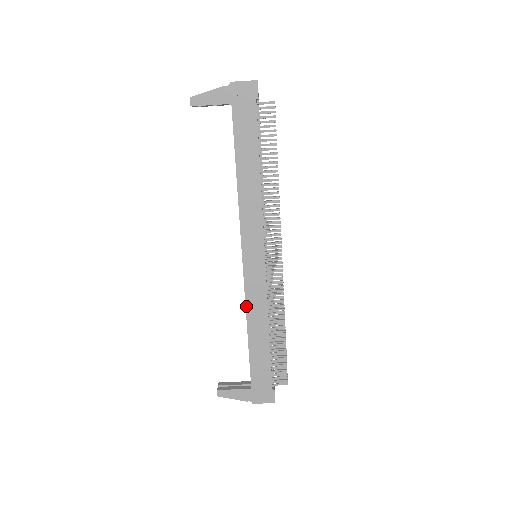
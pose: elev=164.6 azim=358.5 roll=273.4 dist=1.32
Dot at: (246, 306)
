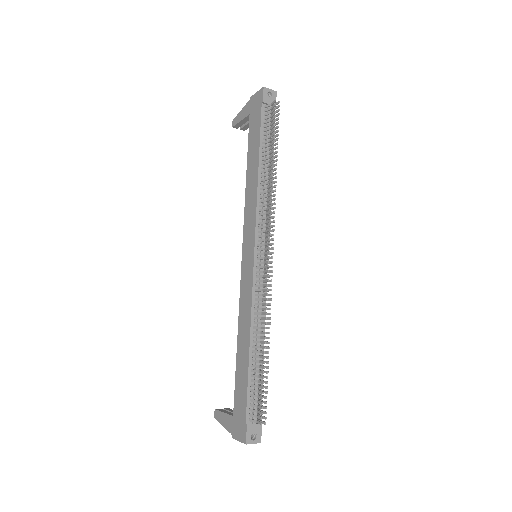
Dot at: (239, 310)
